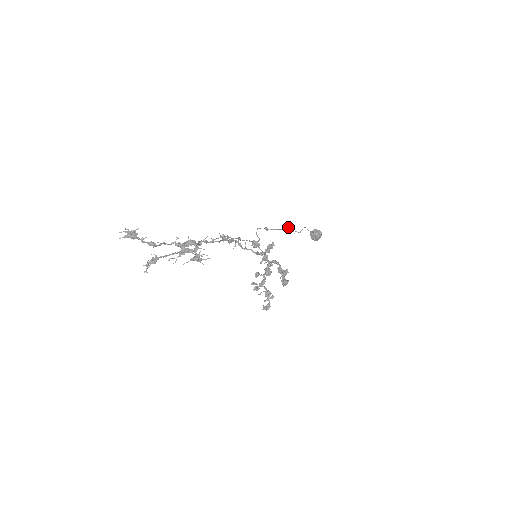
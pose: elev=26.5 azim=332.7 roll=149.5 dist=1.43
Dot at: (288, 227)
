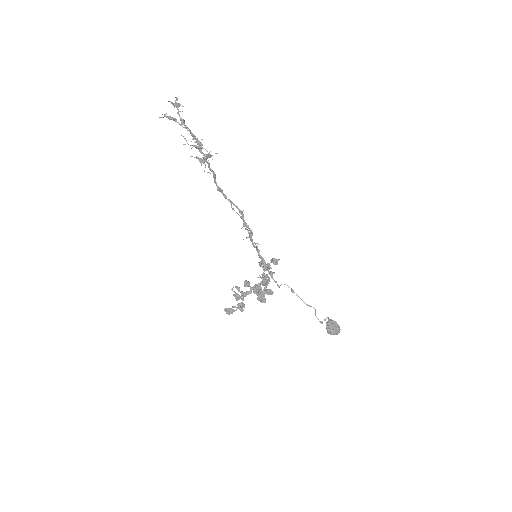
Dot at: (313, 307)
